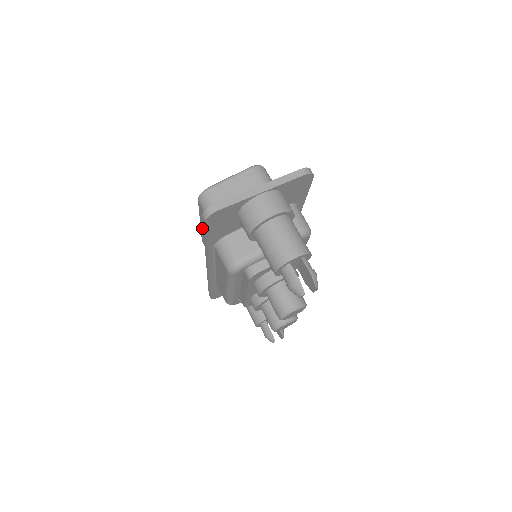
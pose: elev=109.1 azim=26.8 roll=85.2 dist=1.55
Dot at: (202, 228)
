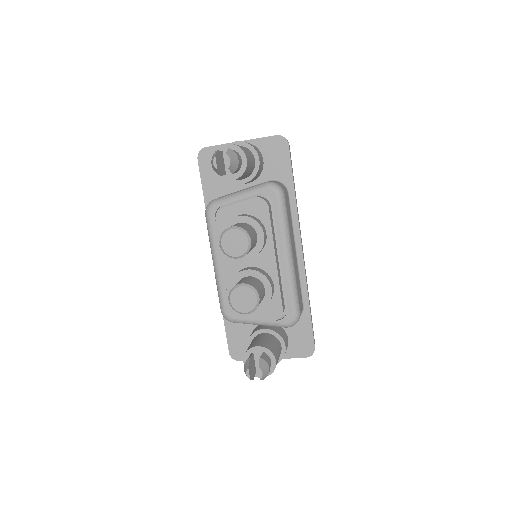
Dot at: occluded
